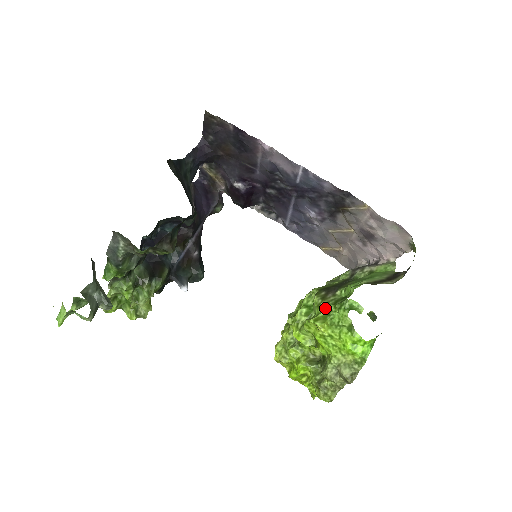
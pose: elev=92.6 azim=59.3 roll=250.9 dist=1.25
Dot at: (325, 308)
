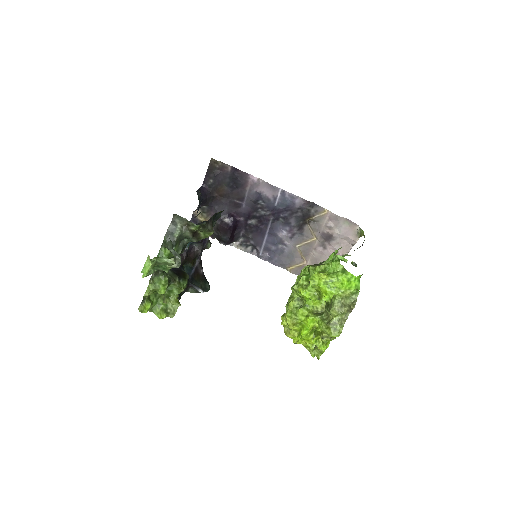
Dot at: (321, 267)
